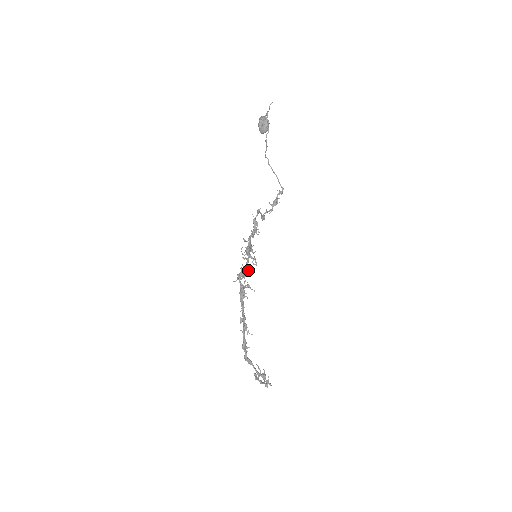
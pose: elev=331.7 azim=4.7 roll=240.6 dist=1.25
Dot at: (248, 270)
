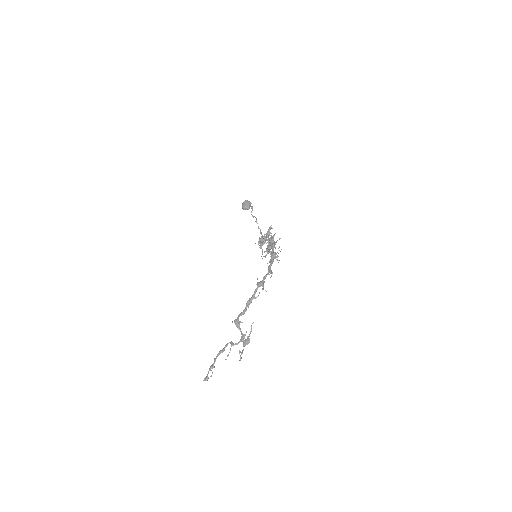
Dot at: occluded
